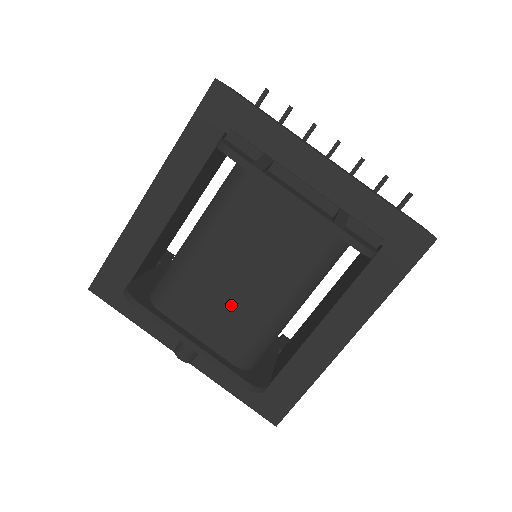
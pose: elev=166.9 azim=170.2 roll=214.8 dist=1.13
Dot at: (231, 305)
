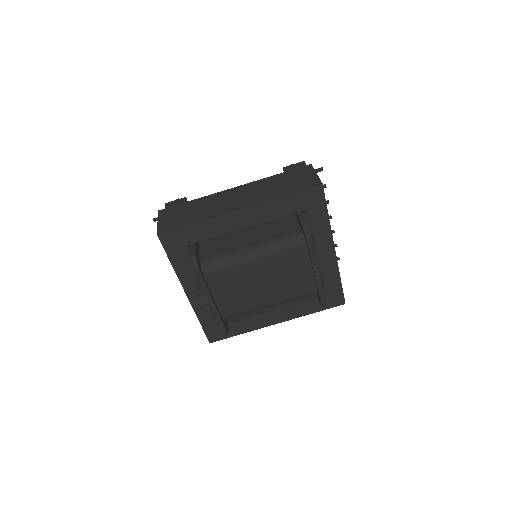
Dot at: (245, 293)
